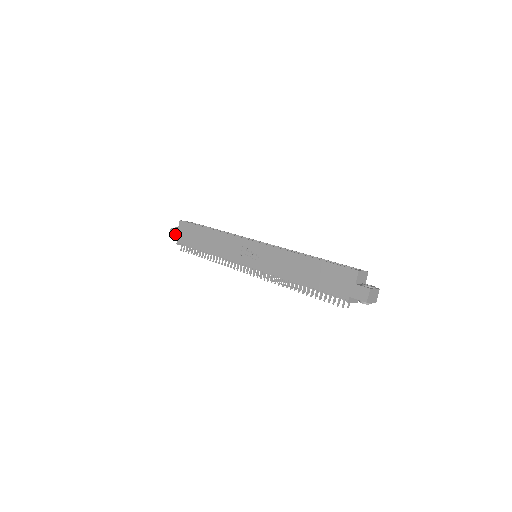
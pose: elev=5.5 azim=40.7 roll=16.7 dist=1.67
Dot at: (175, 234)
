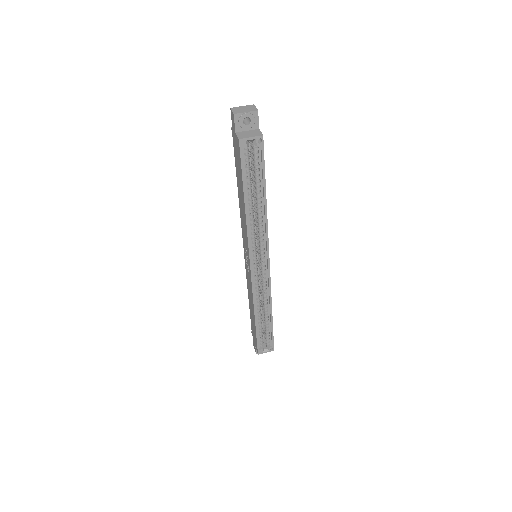
Dot at: (233, 126)
